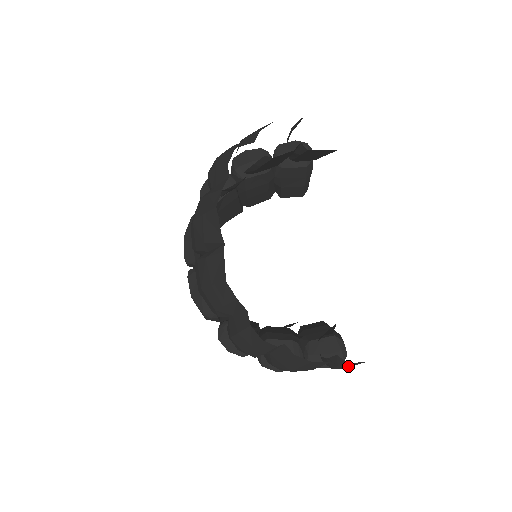
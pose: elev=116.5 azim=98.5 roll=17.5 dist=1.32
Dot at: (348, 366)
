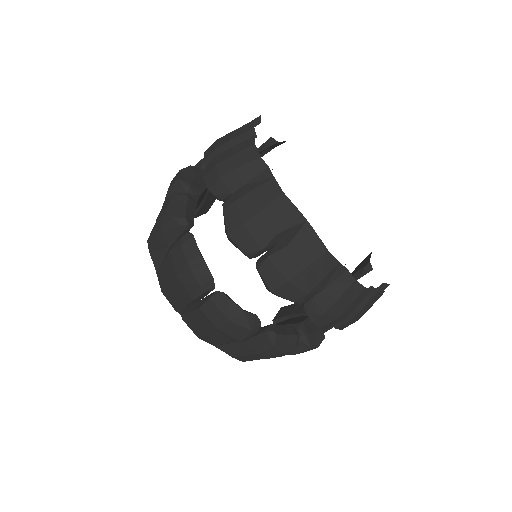
Dot at: occluded
